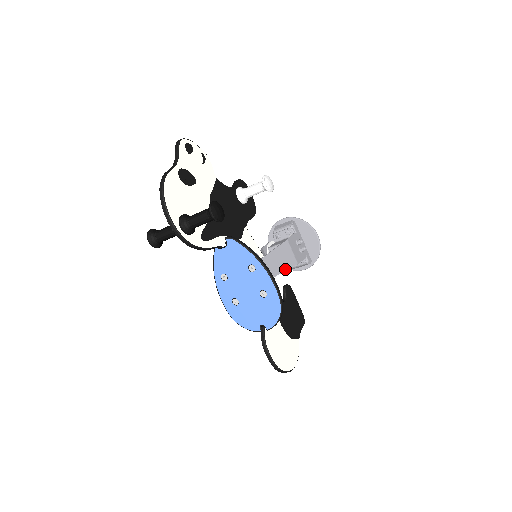
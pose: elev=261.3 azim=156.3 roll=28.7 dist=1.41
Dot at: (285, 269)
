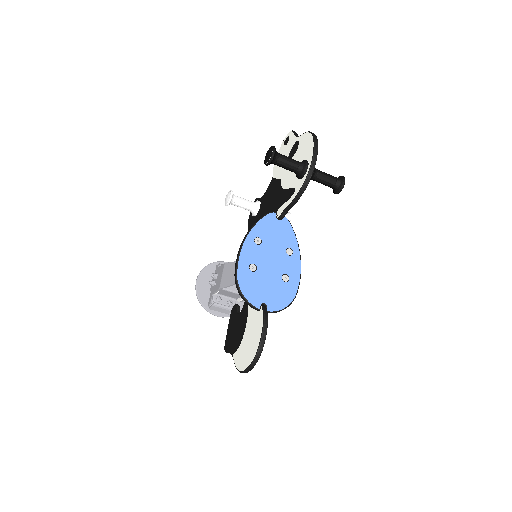
Dot at: occluded
